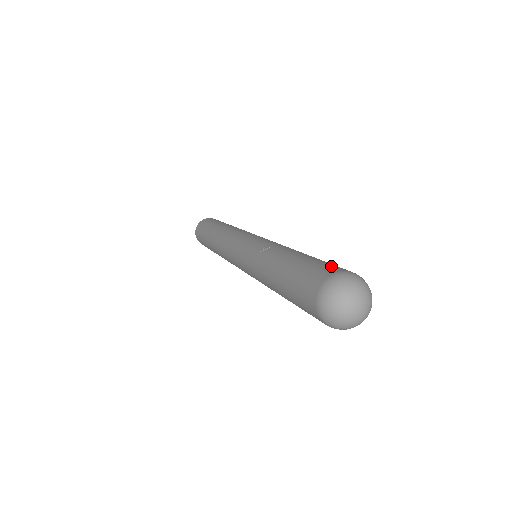
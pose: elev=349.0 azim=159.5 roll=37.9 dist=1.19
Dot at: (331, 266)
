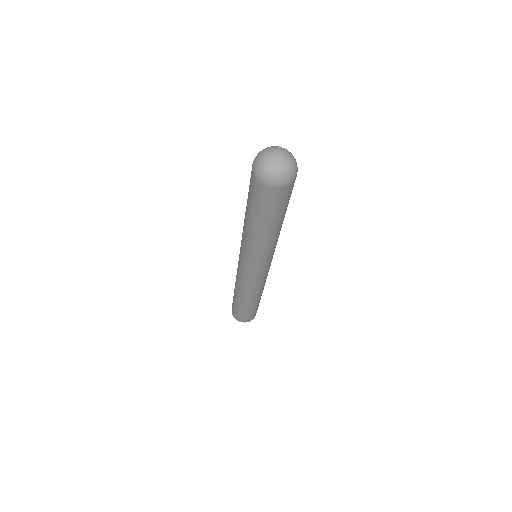
Dot at: occluded
